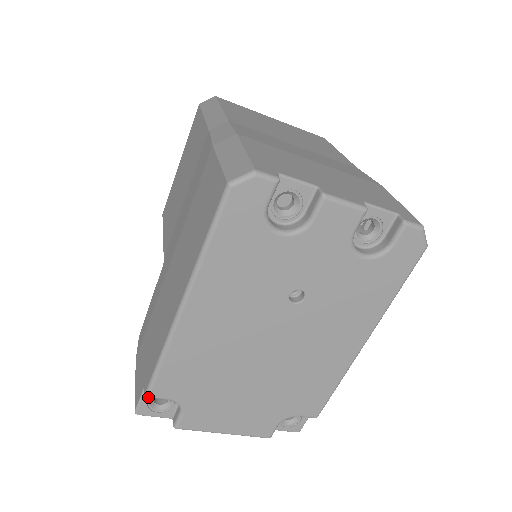
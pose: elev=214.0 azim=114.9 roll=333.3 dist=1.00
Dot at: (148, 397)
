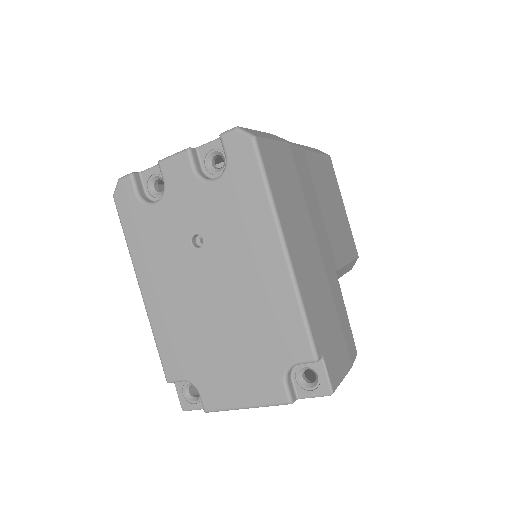
Dot at: (168, 382)
